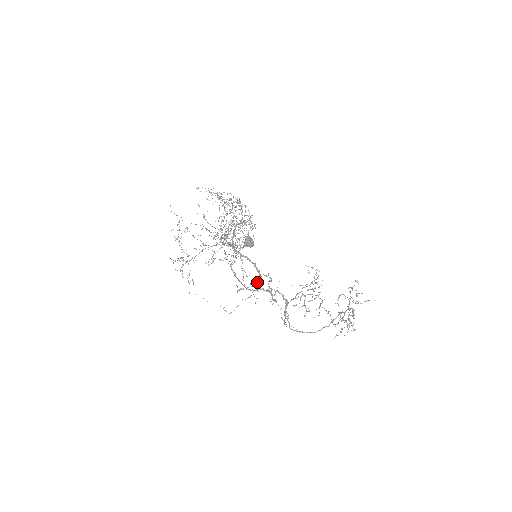
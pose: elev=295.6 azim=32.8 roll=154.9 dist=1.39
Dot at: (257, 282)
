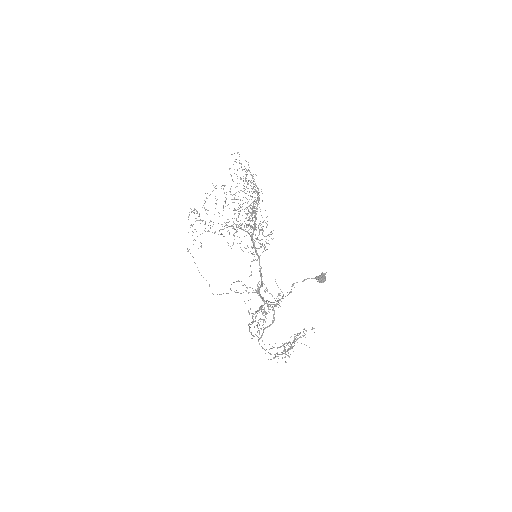
Dot at: occluded
